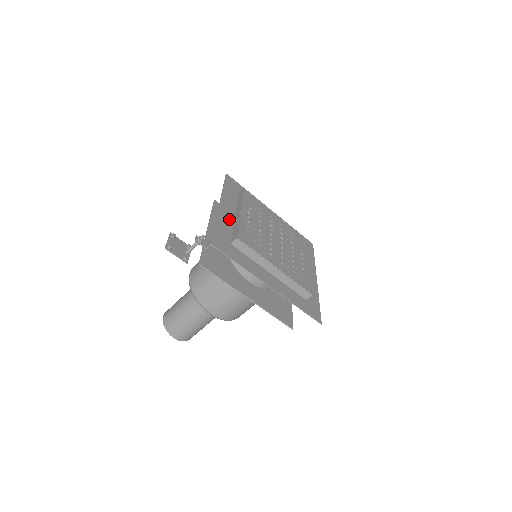
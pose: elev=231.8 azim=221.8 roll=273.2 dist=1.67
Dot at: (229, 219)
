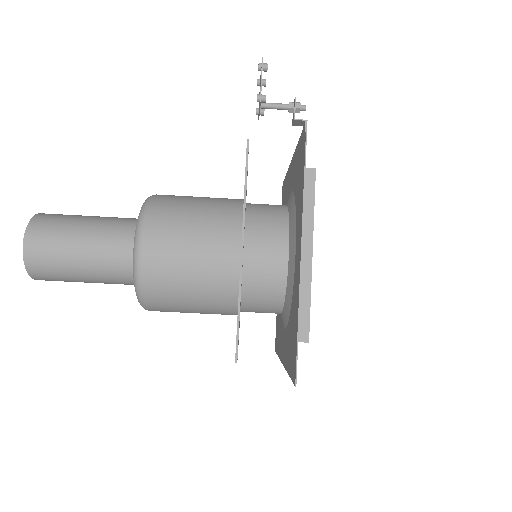
Dot at: occluded
